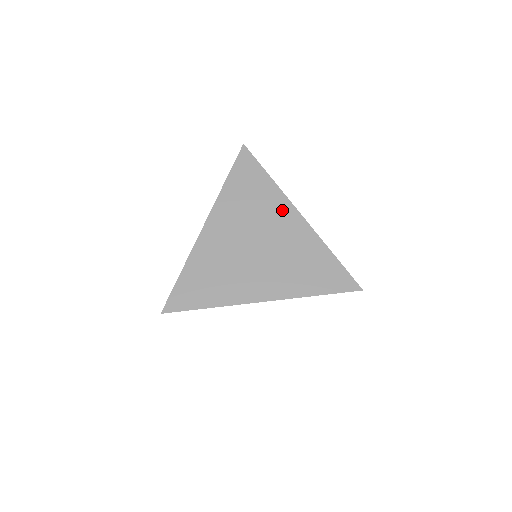
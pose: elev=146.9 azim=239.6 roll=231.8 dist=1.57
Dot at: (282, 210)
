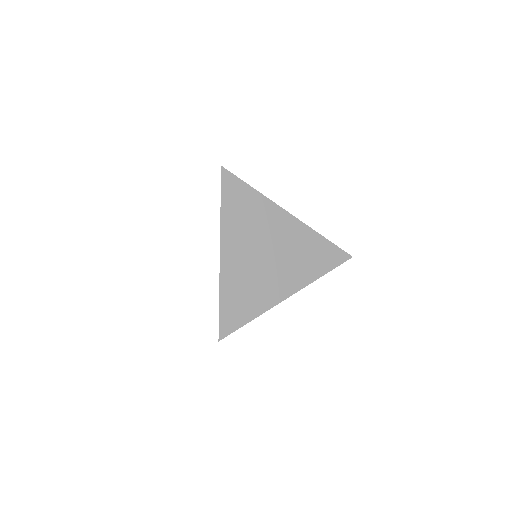
Dot at: (275, 216)
